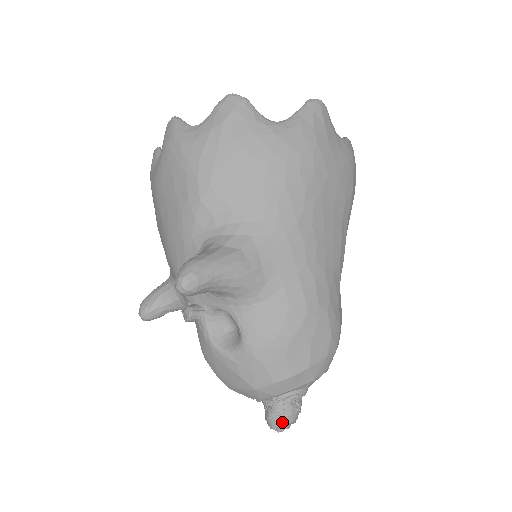
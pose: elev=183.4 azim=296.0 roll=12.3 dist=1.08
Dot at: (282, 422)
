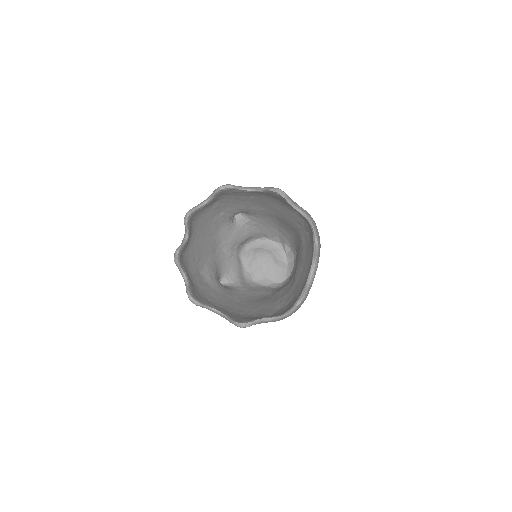
Dot at: occluded
